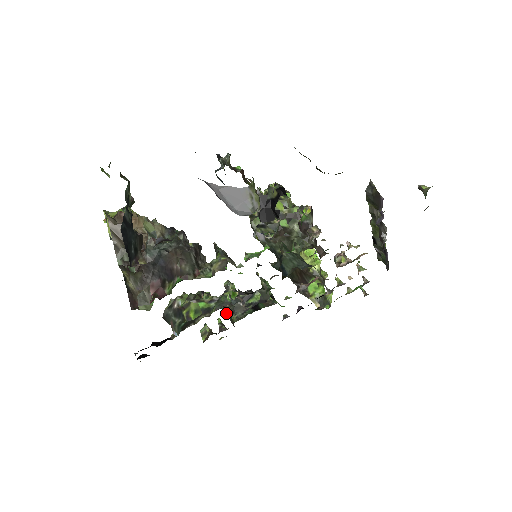
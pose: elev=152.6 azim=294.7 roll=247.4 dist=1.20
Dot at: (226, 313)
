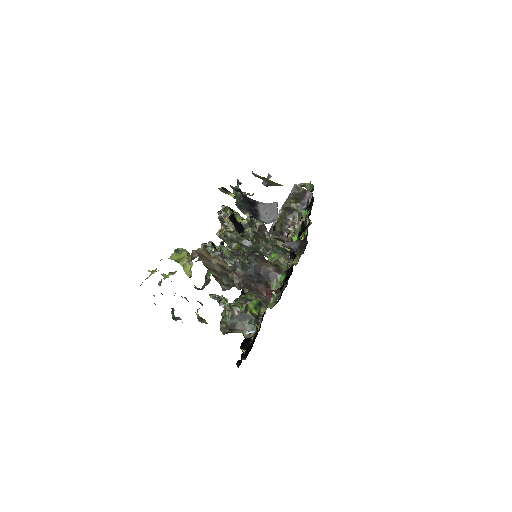
Dot at: occluded
